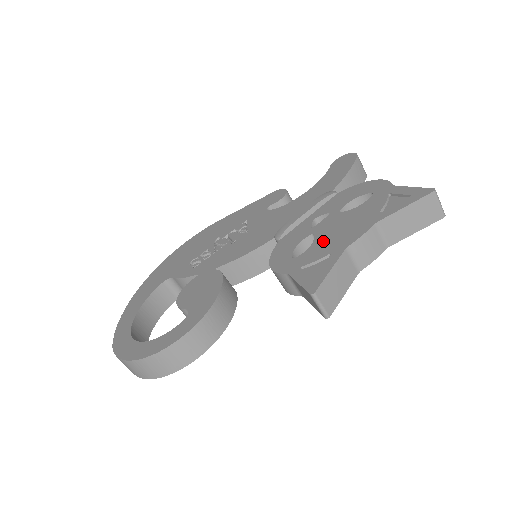
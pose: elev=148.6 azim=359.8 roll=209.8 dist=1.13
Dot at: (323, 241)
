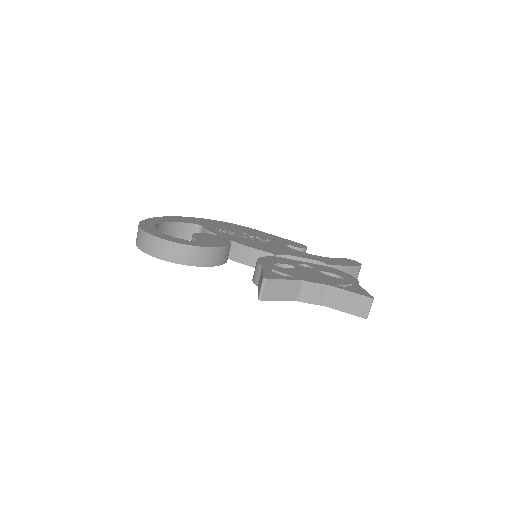
Dot at: (296, 271)
